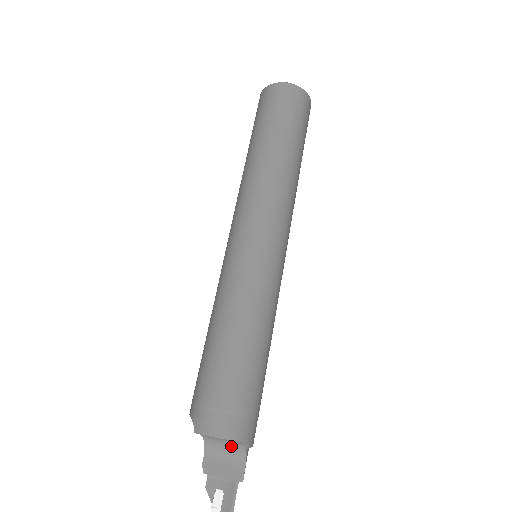
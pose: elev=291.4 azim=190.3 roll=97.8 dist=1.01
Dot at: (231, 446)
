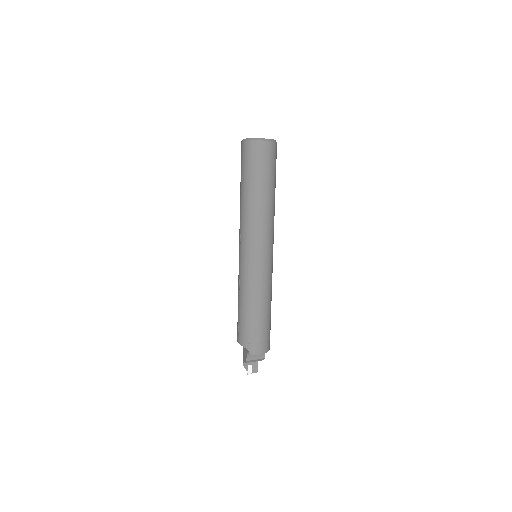
Dot at: occluded
